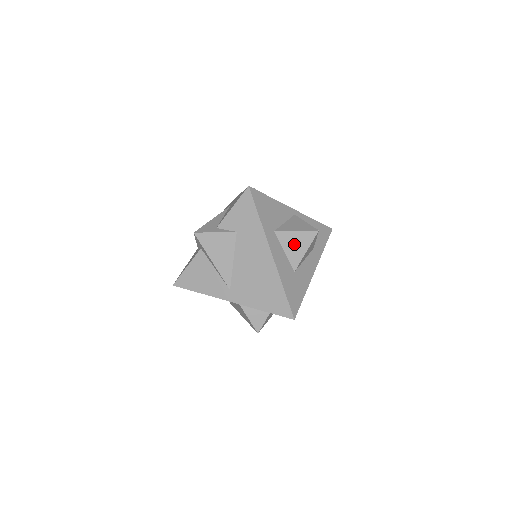
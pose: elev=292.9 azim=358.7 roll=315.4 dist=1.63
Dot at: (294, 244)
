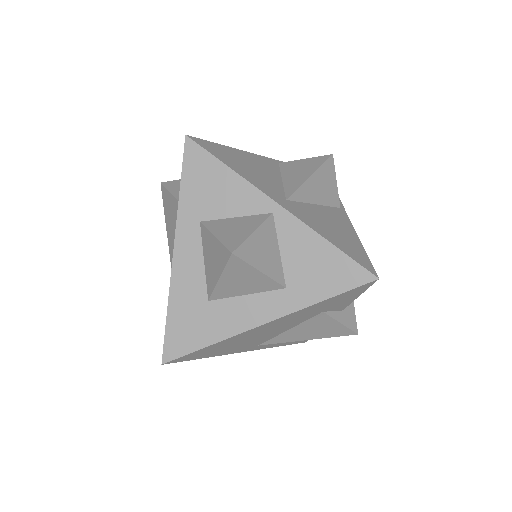
Dot at: (211, 256)
